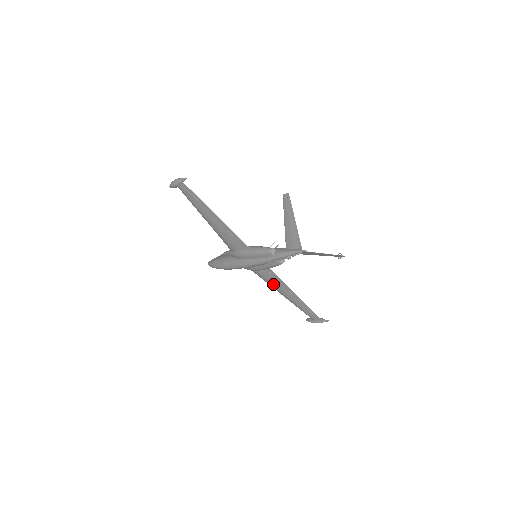
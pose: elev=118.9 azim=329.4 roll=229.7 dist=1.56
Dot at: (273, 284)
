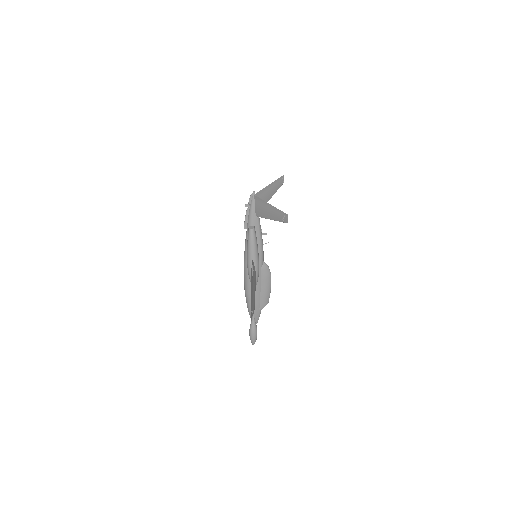
Dot at: occluded
